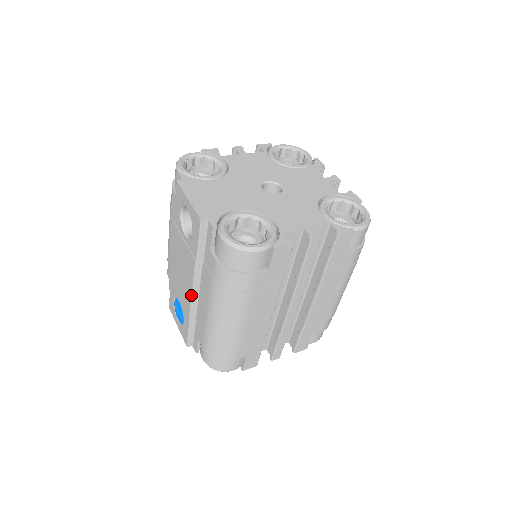
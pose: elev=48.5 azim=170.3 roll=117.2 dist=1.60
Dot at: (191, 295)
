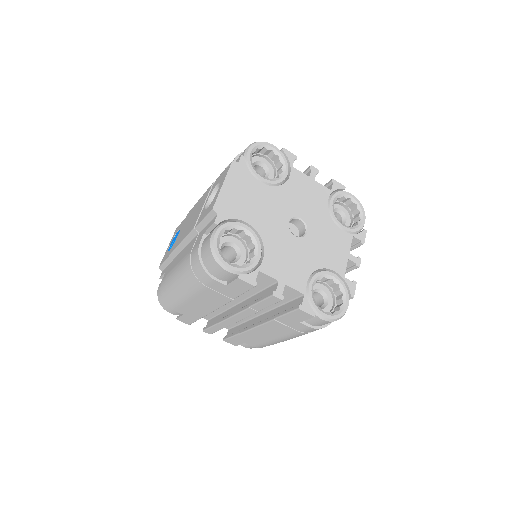
Dot at: (179, 244)
